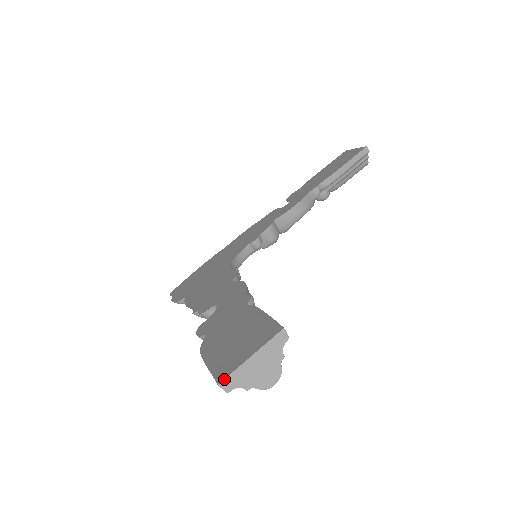
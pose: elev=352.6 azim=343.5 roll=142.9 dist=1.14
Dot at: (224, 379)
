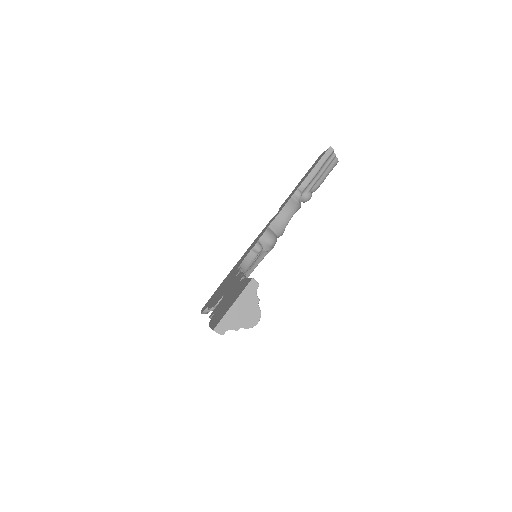
Dot at: (217, 325)
